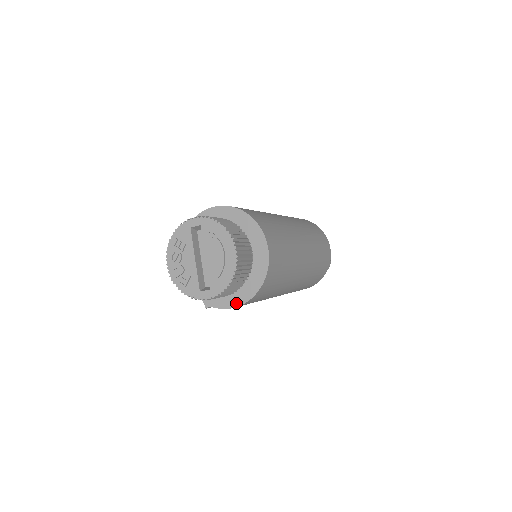
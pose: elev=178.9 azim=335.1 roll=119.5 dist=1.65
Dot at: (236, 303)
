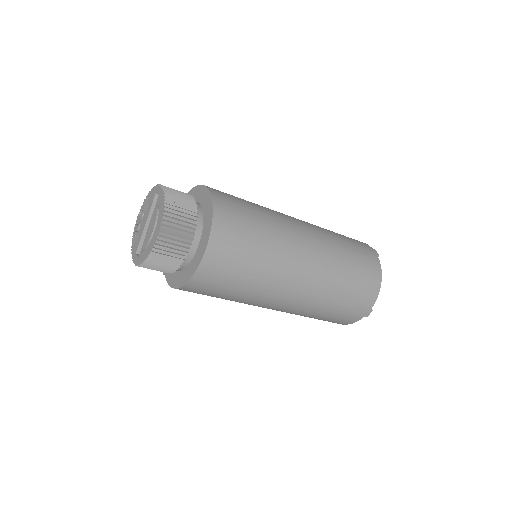
Dot at: (173, 284)
